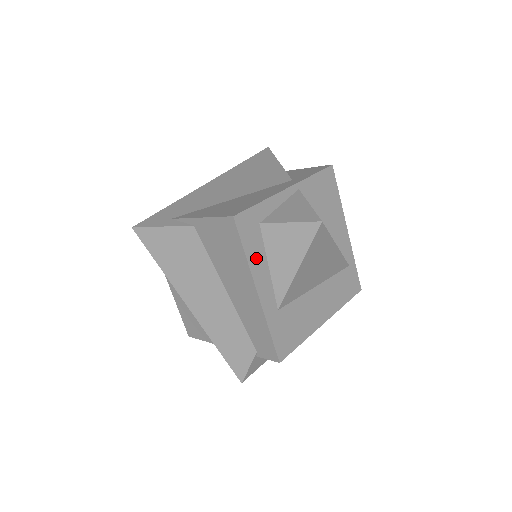
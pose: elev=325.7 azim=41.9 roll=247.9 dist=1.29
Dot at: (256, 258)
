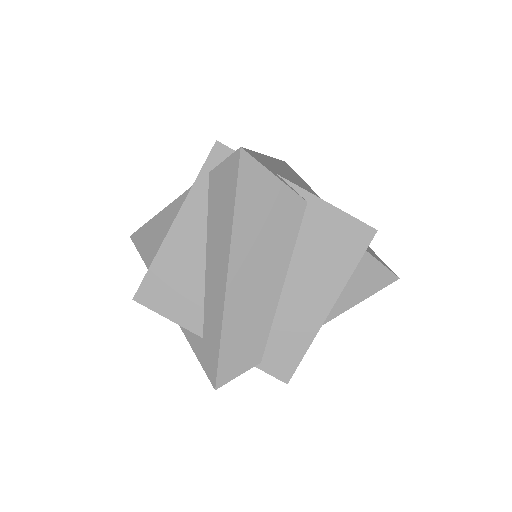
Dot at: occluded
